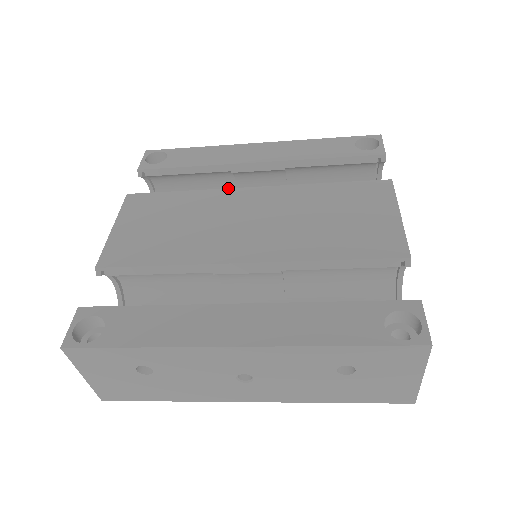
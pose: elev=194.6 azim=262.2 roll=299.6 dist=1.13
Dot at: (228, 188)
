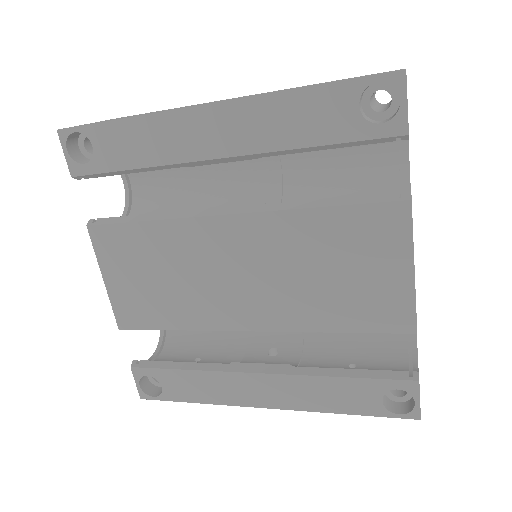
Dot at: (197, 217)
